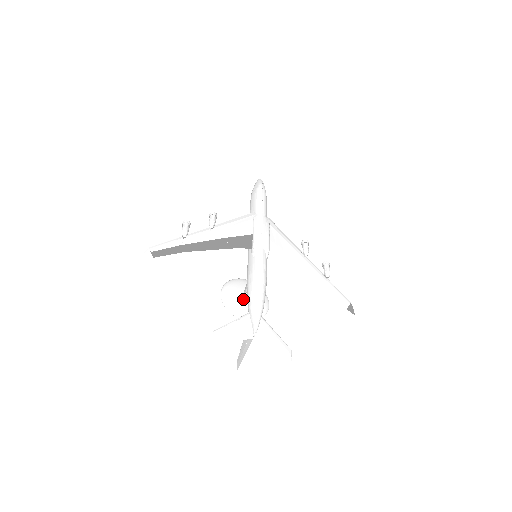
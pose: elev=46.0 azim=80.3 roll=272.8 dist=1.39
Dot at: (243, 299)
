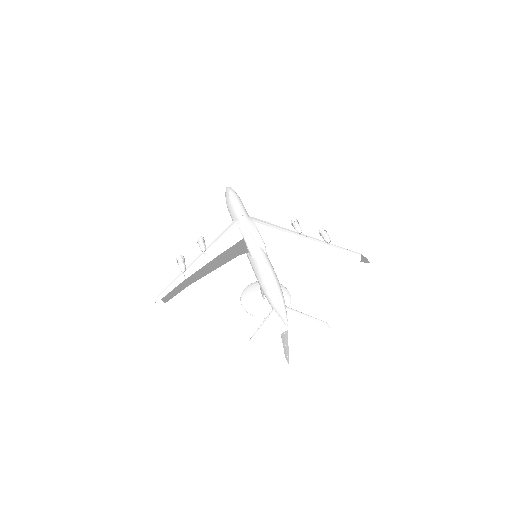
Dot at: (263, 300)
